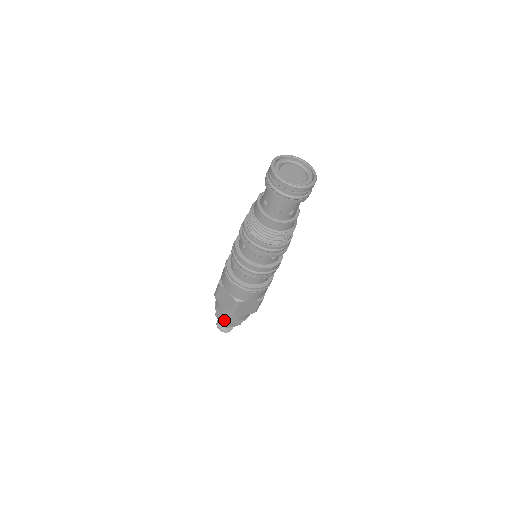
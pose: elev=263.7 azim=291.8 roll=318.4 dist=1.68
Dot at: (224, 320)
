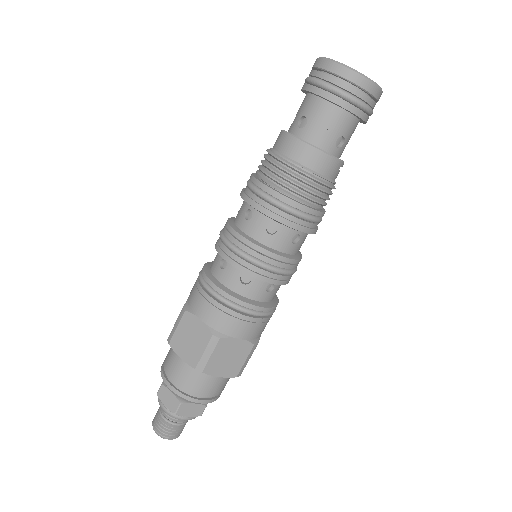
Dot at: (175, 400)
